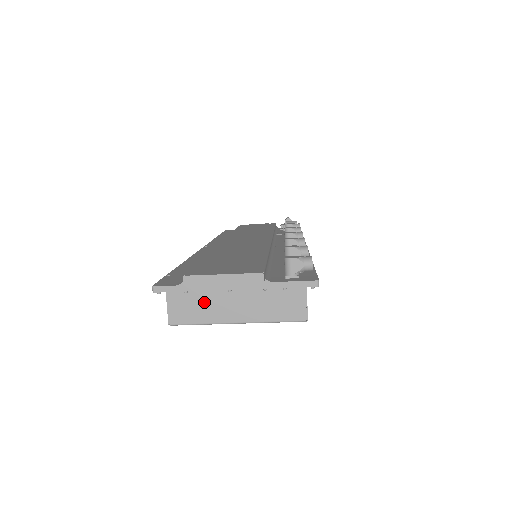
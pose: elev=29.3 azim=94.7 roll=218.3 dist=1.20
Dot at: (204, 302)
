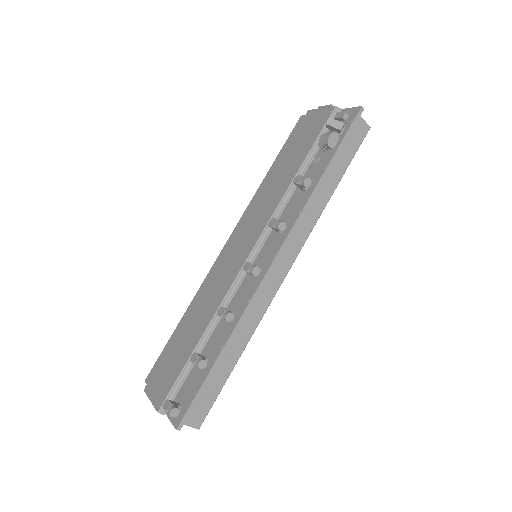
Dot at: occluded
